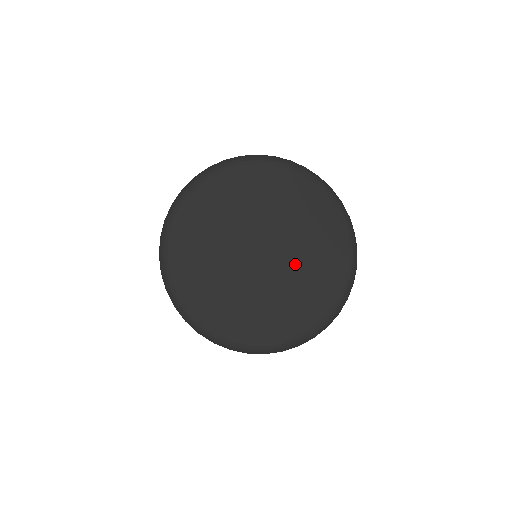
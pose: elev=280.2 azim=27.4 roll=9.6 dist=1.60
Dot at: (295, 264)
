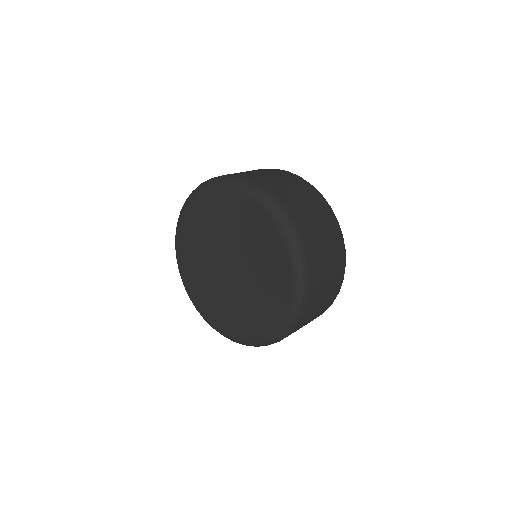
Dot at: (252, 275)
